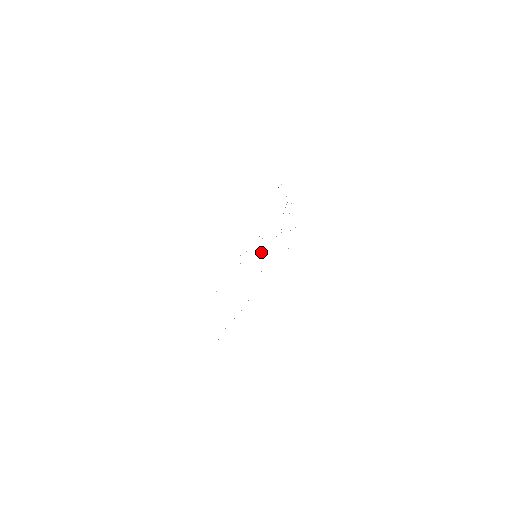
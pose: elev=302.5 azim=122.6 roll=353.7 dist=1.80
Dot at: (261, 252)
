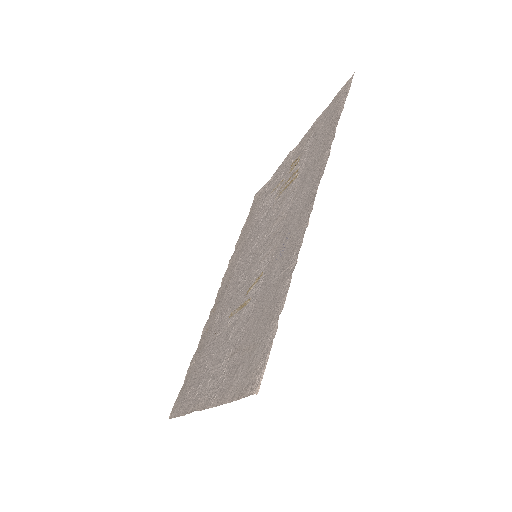
Dot at: (257, 244)
